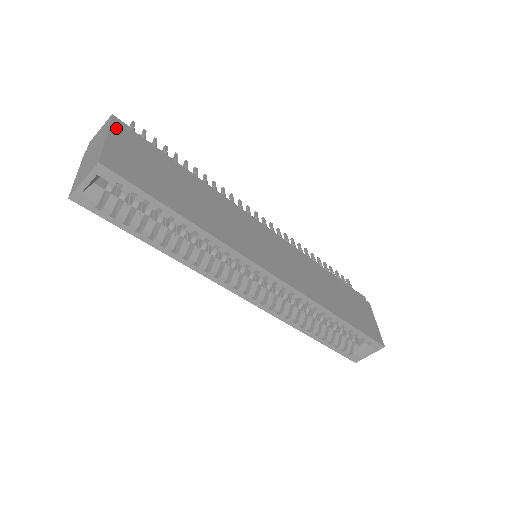
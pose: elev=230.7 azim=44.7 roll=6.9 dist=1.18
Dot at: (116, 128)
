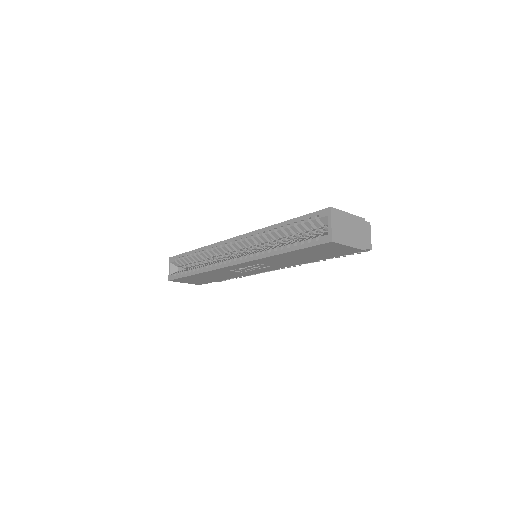
Dot at: occluded
